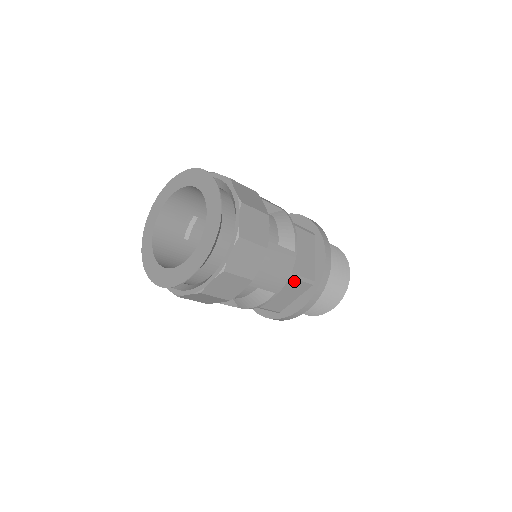
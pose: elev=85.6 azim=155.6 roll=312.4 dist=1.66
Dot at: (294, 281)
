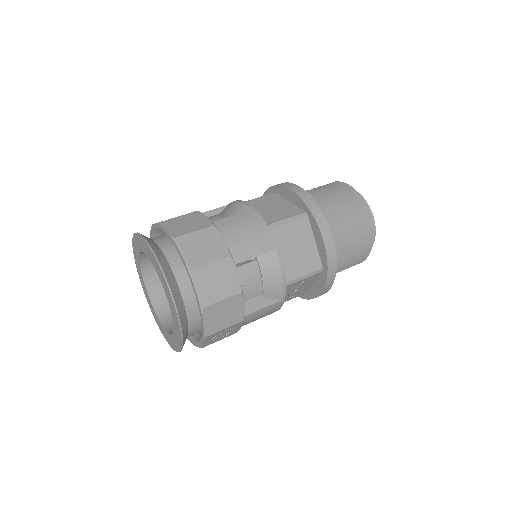
Dot at: (284, 228)
